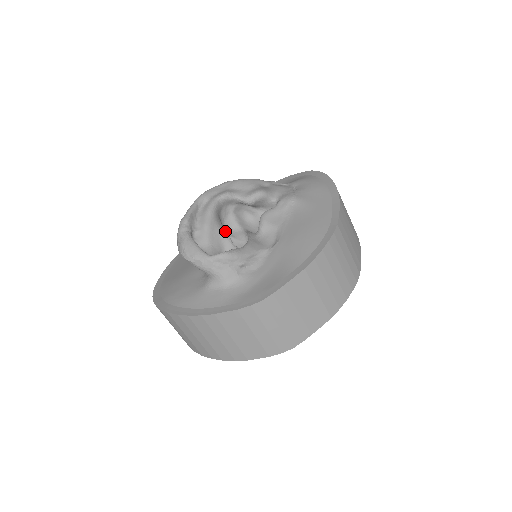
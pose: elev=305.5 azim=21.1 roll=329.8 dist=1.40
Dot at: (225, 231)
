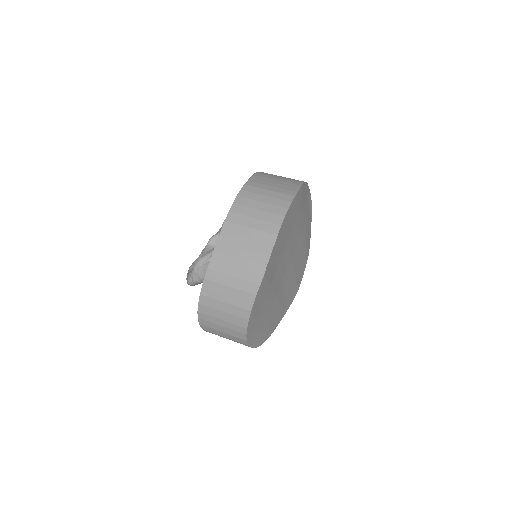
Dot at: occluded
